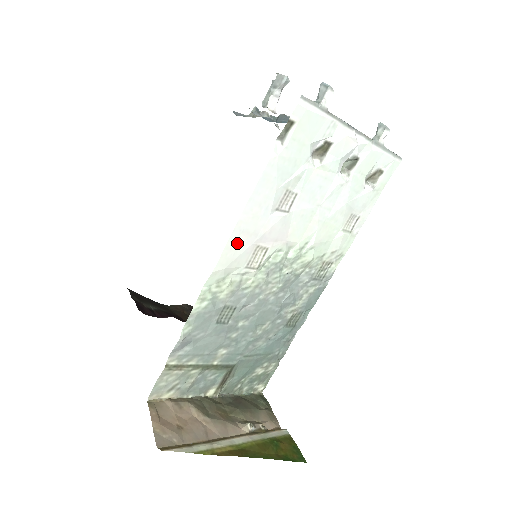
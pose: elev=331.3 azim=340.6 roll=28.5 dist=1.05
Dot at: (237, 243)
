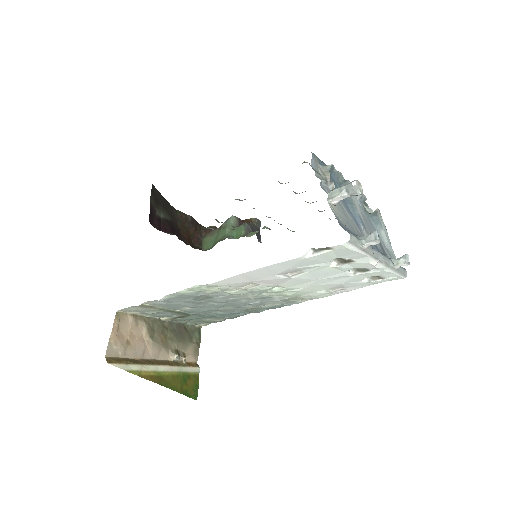
Dot at: (238, 279)
